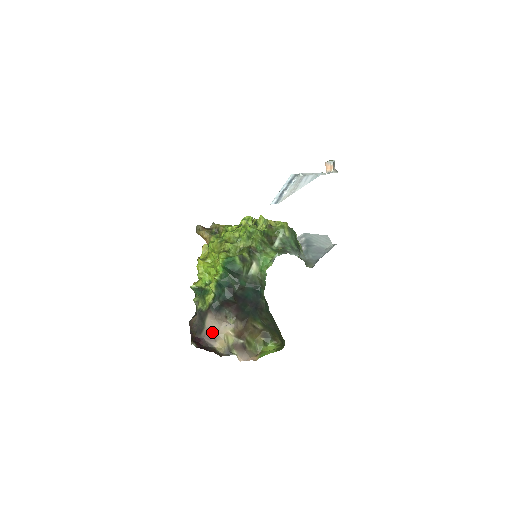
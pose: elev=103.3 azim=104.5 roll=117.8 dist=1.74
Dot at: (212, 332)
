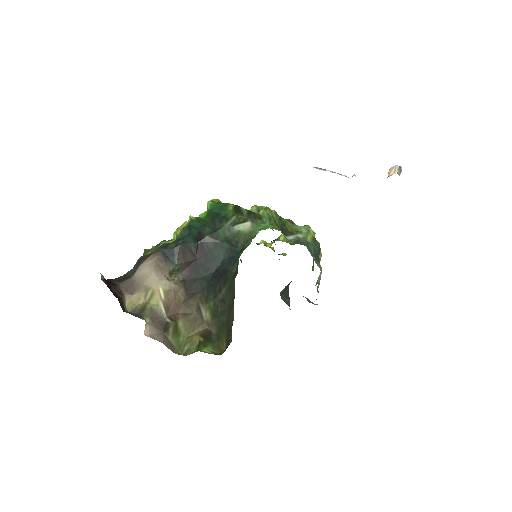
Dot at: (138, 282)
